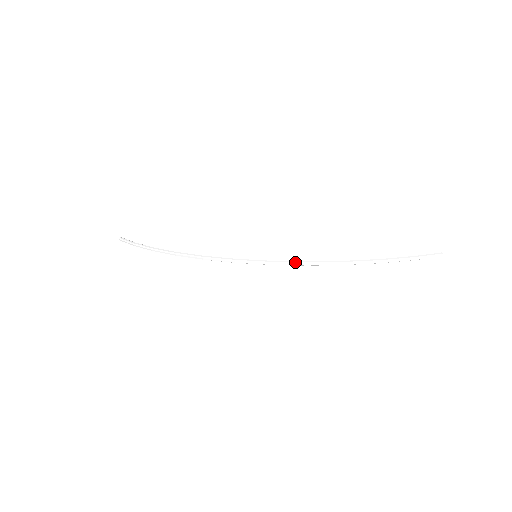
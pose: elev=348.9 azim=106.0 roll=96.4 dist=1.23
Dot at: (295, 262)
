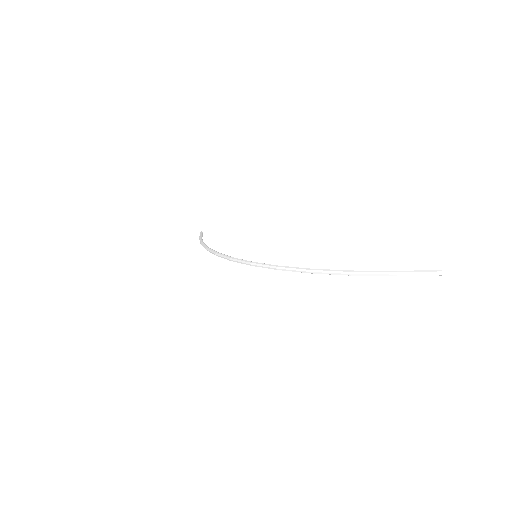
Dot at: (268, 265)
